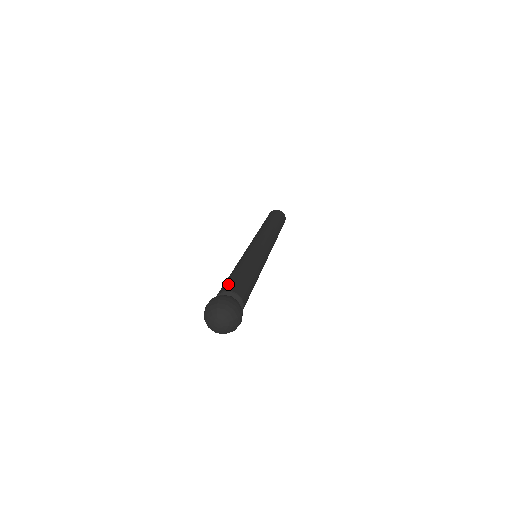
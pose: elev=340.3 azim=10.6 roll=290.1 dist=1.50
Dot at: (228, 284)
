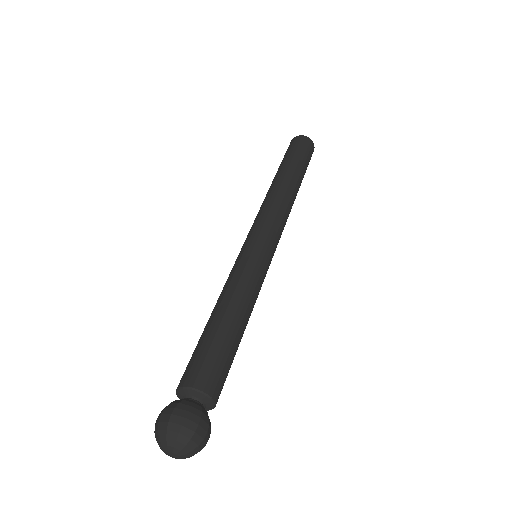
Dot at: (204, 367)
